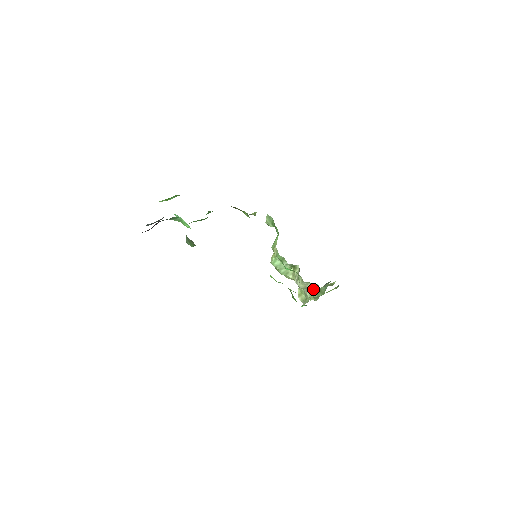
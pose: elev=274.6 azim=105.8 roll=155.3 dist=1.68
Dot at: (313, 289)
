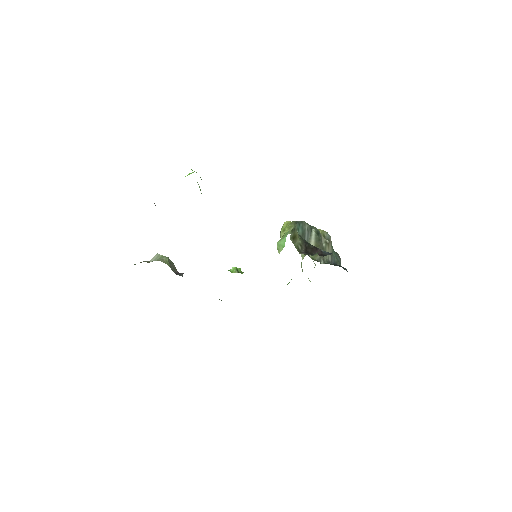
Dot at: (310, 281)
